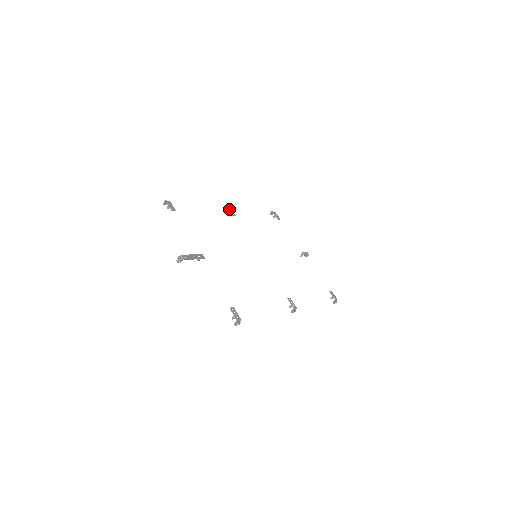
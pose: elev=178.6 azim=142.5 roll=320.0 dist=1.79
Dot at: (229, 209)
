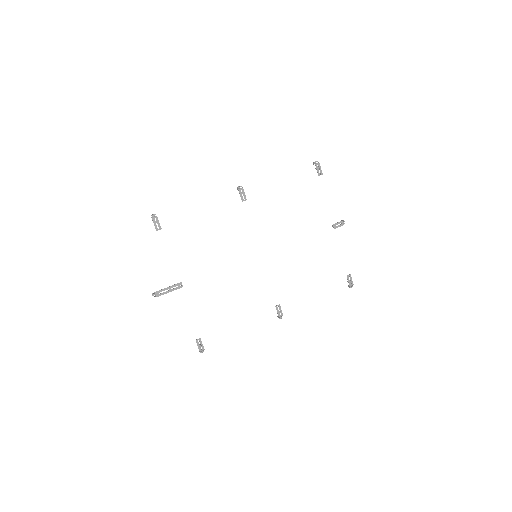
Dot at: (240, 192)
